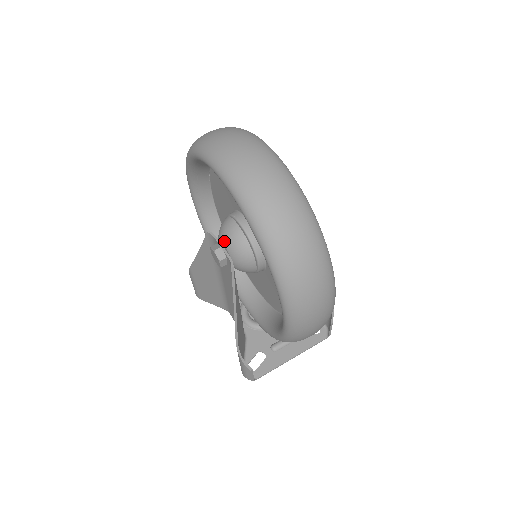
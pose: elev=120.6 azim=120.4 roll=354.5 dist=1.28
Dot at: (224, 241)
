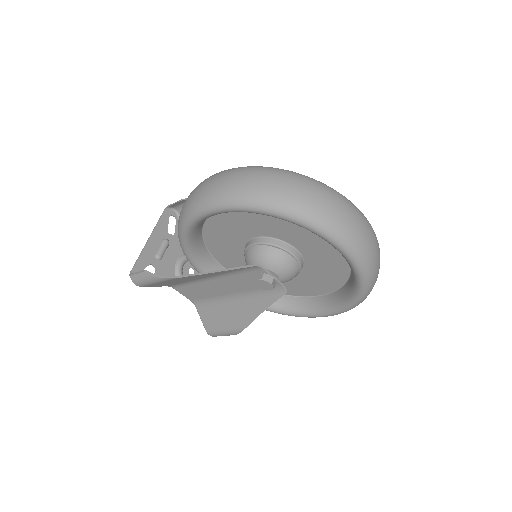
Dot at: (279, 273)
